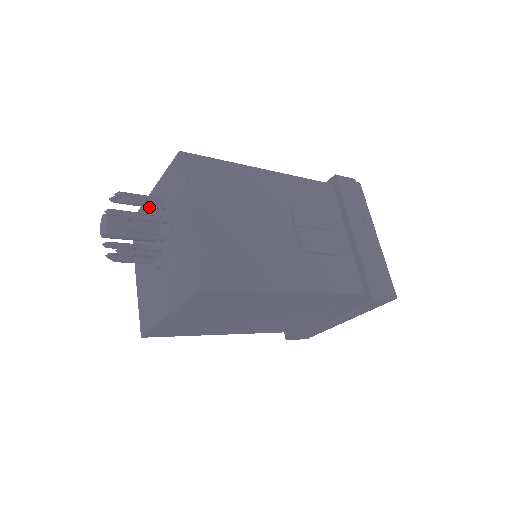
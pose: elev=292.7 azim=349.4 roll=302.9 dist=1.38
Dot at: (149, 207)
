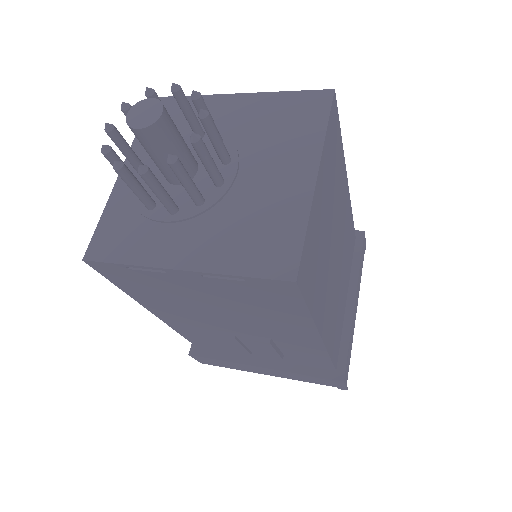
Dot at: occluded
